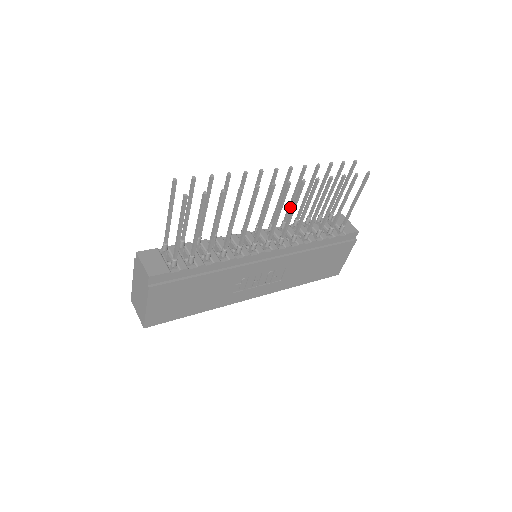
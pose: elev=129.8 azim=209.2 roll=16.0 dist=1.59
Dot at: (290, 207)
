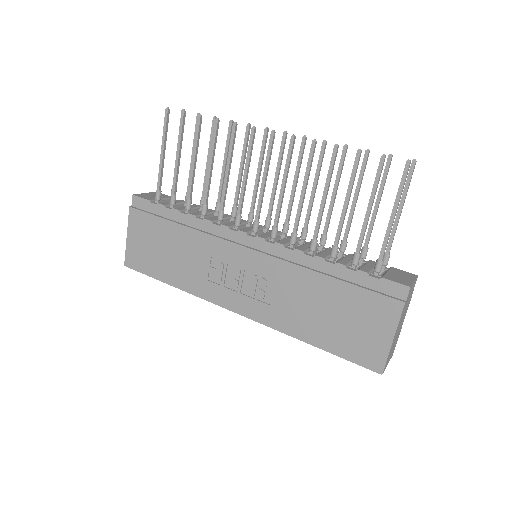
Dot at: (309, 204)
